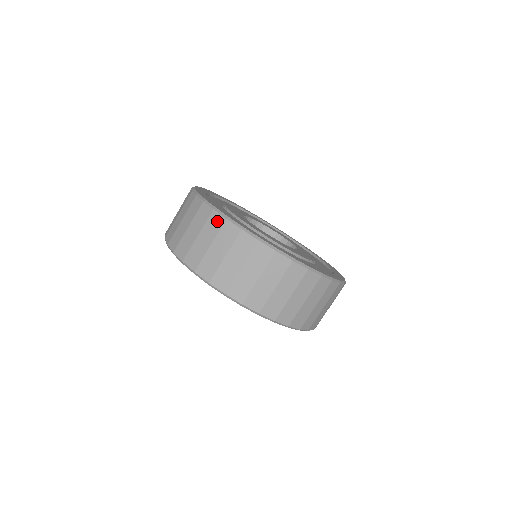
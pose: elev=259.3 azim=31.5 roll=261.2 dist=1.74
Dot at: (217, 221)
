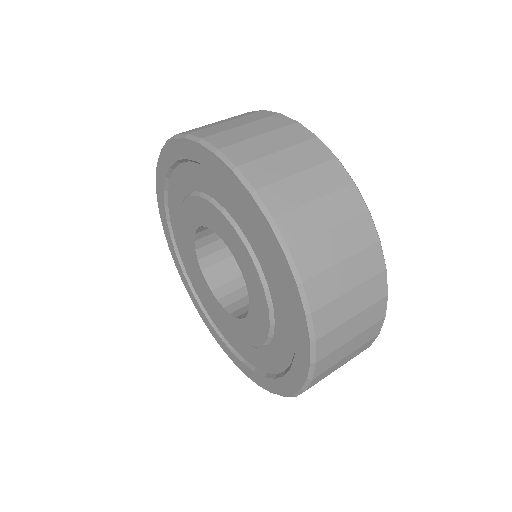
Dot at: (301, 133)
